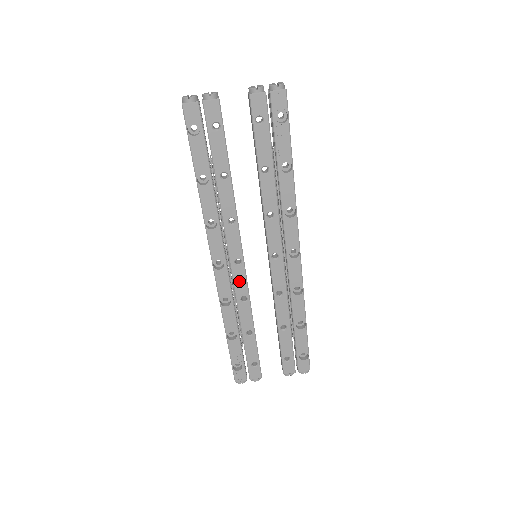
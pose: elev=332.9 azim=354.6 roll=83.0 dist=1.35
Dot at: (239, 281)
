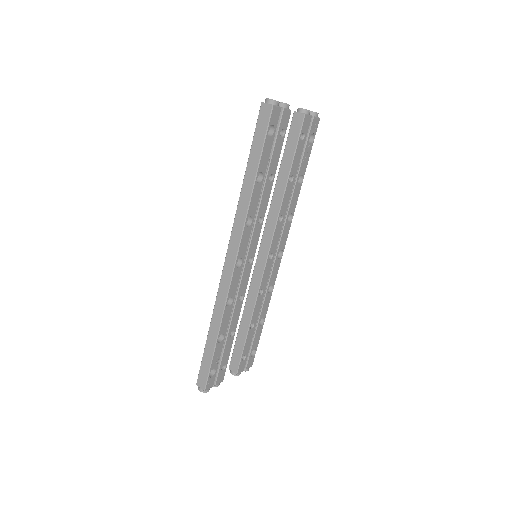
Dot at: (244, 280)
